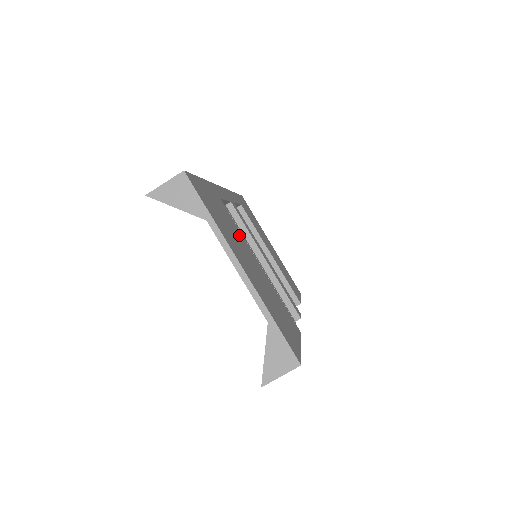
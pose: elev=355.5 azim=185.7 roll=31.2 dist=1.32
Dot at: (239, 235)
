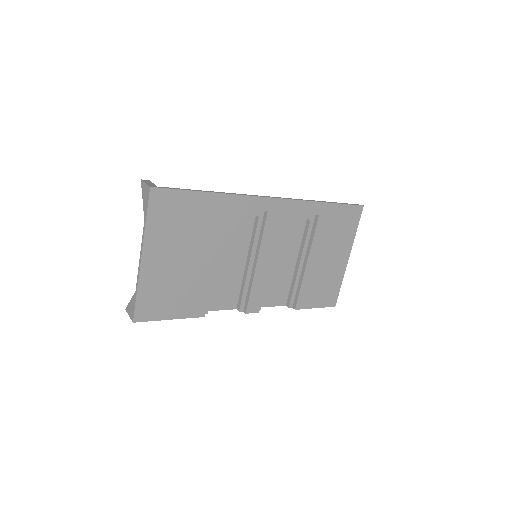
Dot at: (206, 239)
